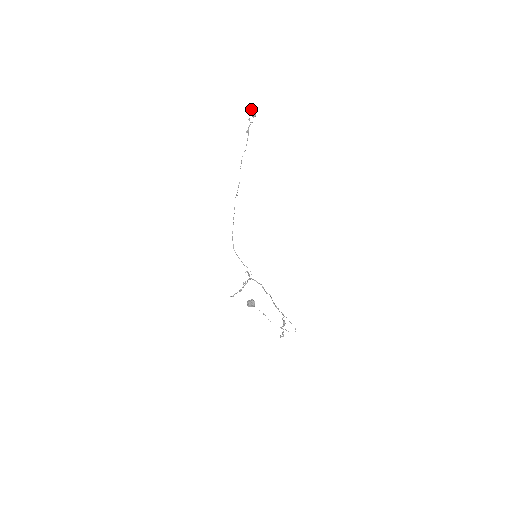
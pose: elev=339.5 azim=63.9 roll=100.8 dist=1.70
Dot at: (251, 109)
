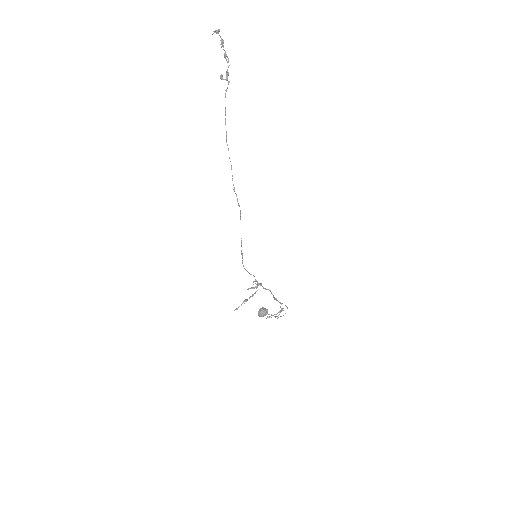
Dot at: (218, 31)
